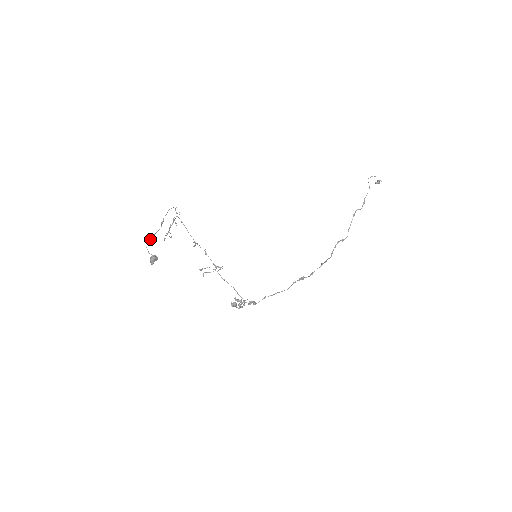
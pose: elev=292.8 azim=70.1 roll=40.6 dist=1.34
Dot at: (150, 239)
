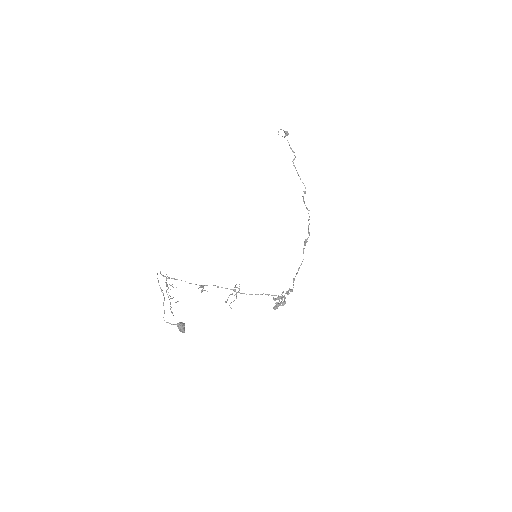
Dot at: occluded
